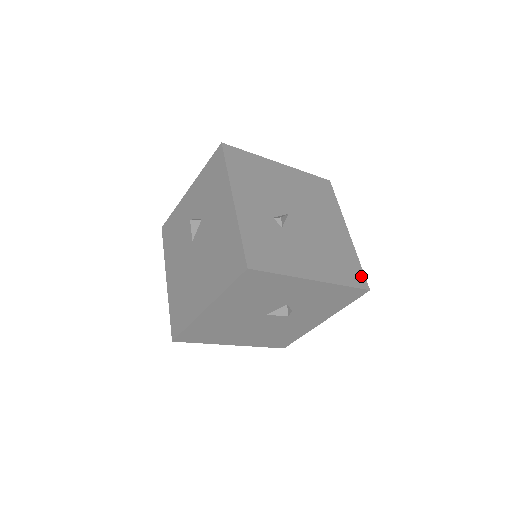
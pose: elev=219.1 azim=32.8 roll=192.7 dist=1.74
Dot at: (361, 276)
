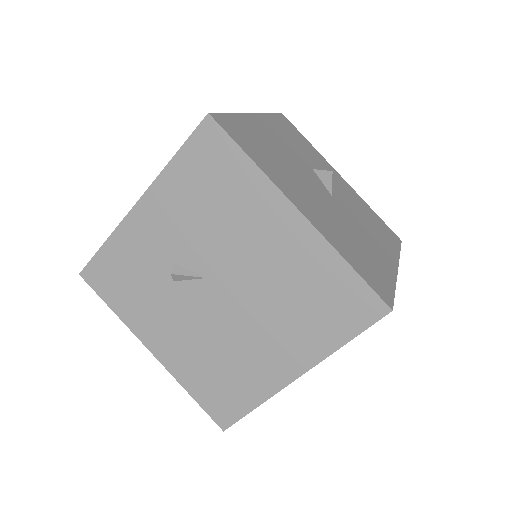
Dot at: (232, 414)
